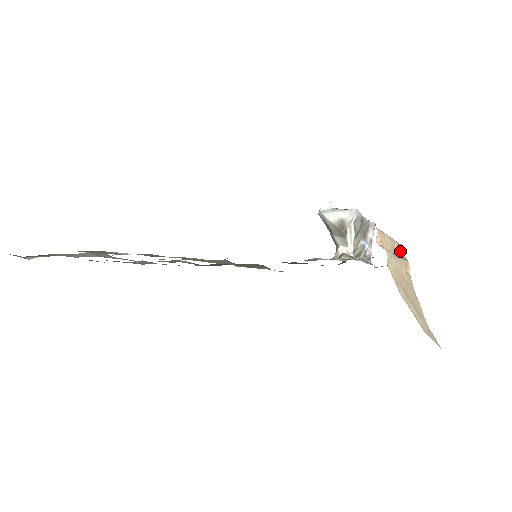
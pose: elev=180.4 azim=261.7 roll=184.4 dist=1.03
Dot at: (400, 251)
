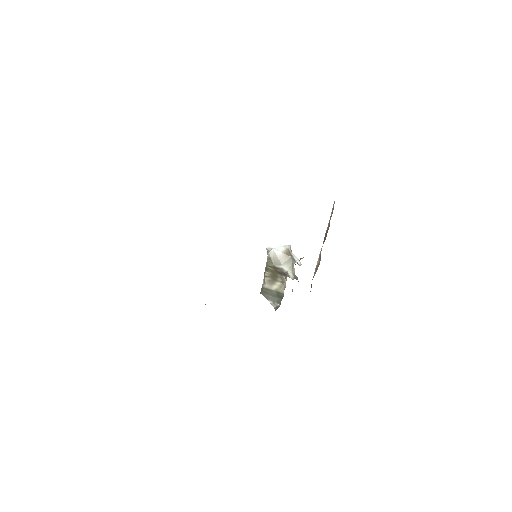
Dot at: occluded
